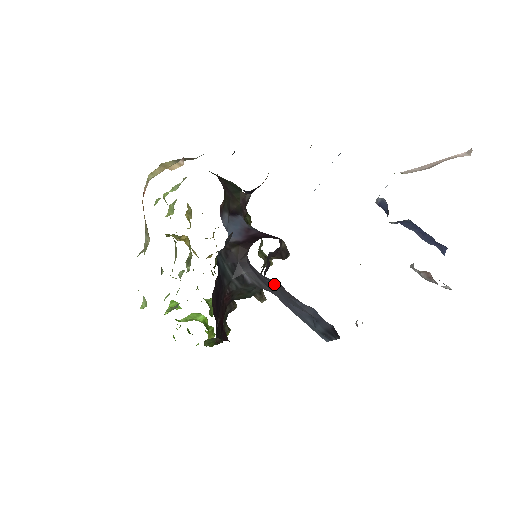
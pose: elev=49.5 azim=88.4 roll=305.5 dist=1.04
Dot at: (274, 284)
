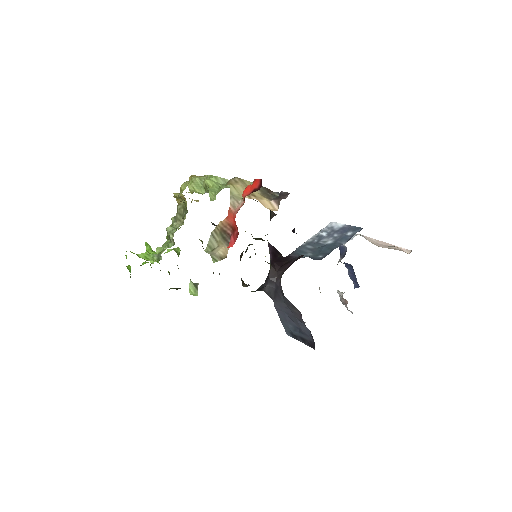
Dot at: (292, 307)
